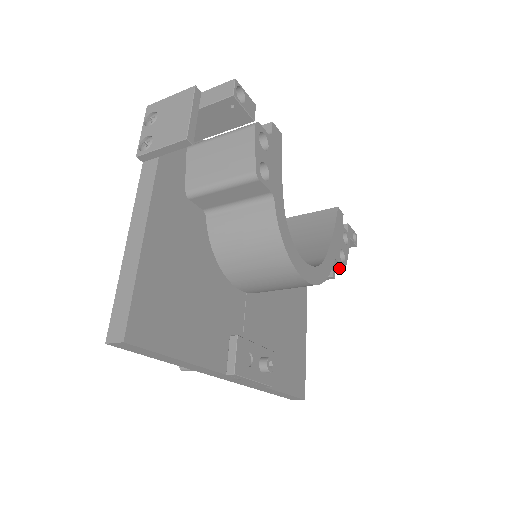
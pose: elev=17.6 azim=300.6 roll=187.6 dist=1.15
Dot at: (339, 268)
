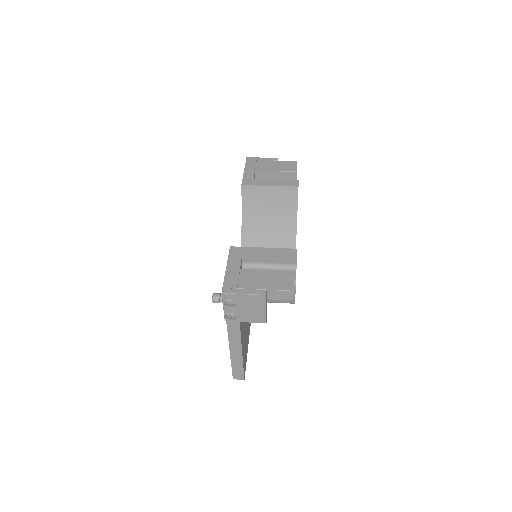
Dot at: occluded
